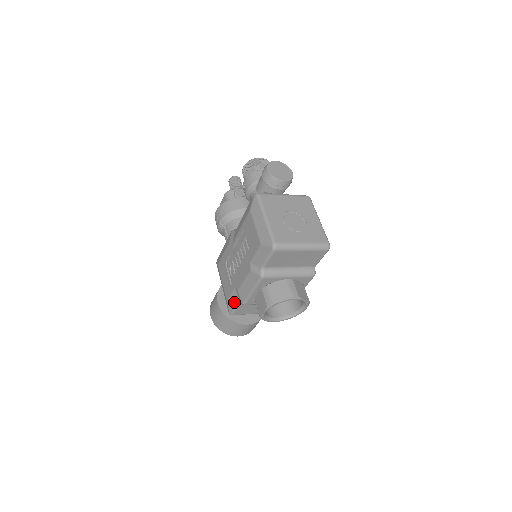
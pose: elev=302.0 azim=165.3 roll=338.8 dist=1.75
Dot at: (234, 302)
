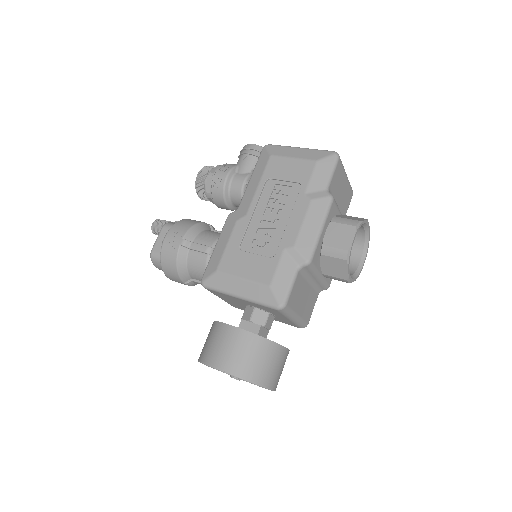
Dot at: (287, 276)
